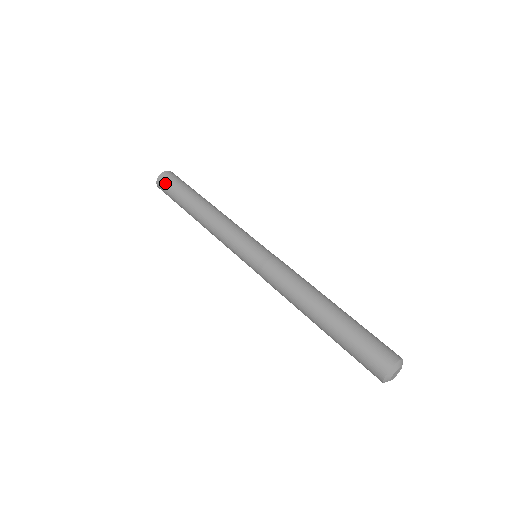
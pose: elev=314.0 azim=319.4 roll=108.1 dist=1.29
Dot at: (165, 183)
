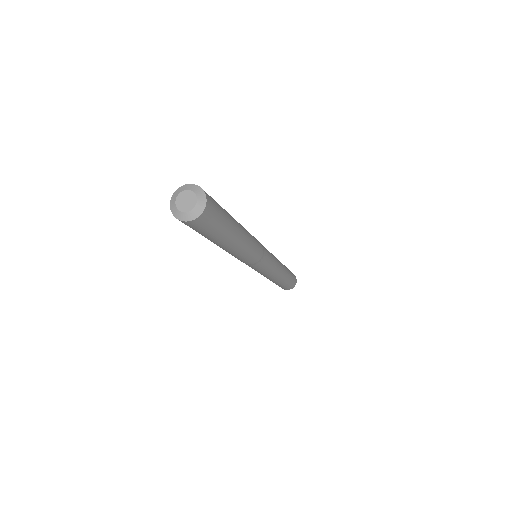
Dot at: occluded
